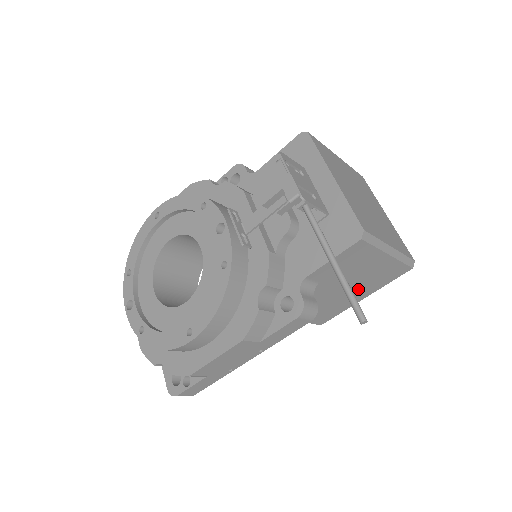
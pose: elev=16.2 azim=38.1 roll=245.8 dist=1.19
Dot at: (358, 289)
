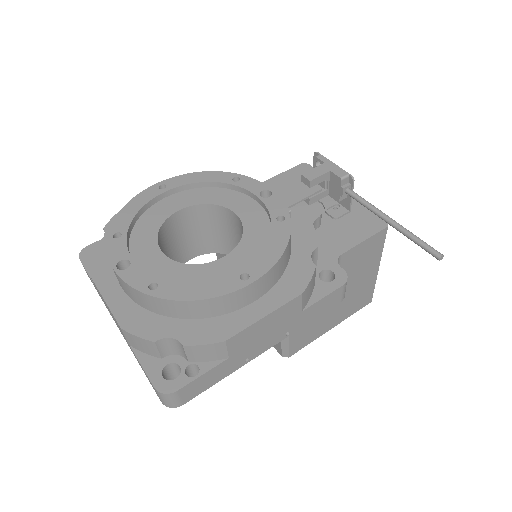
Dot at: (340, 308)
